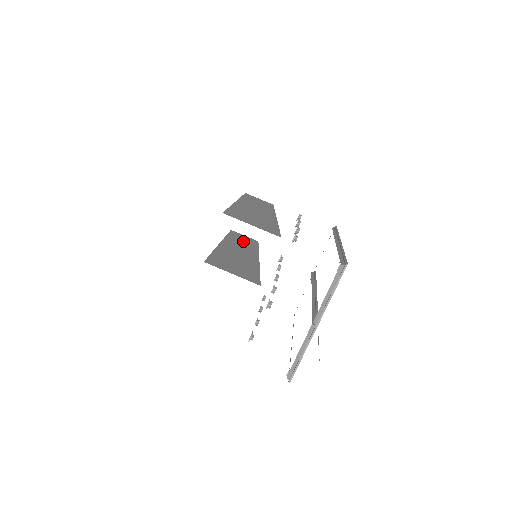
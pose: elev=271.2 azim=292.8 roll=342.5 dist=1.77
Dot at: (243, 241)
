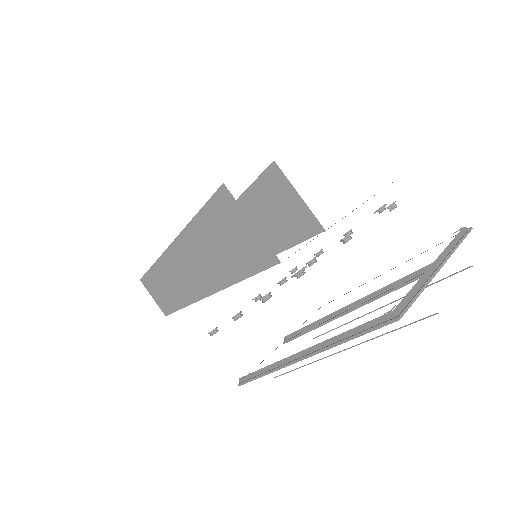
Dot at: occluded
